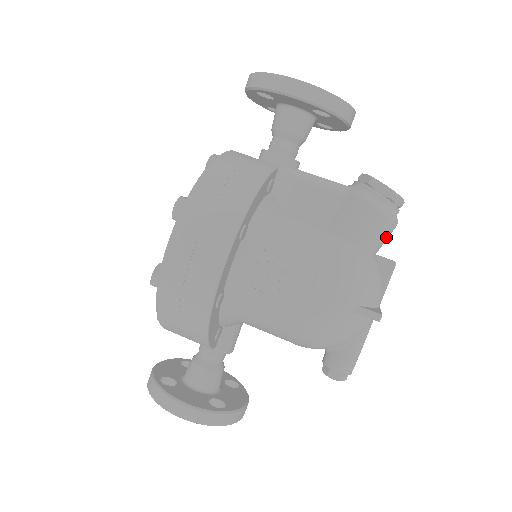
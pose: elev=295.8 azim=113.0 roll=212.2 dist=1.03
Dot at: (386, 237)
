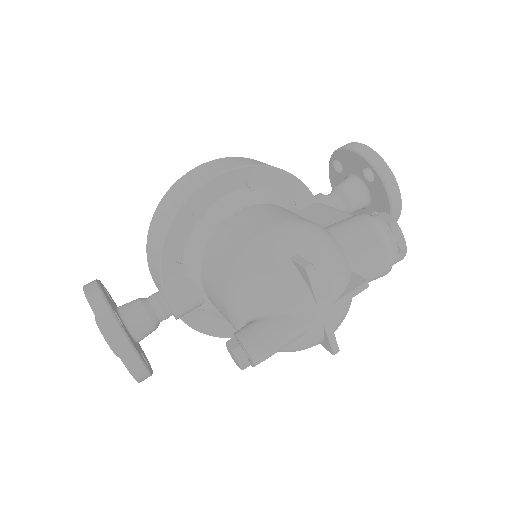
Dot at: (370, 254)
